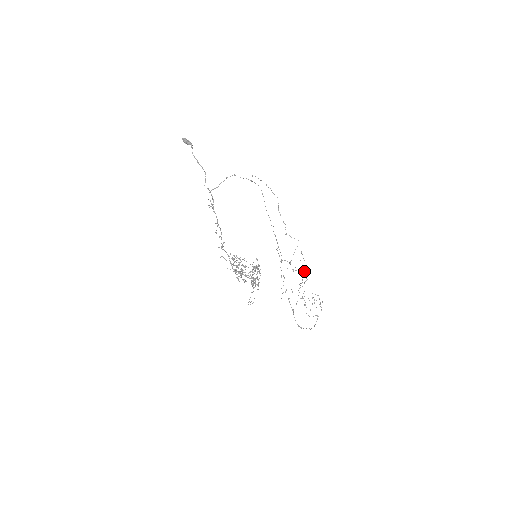
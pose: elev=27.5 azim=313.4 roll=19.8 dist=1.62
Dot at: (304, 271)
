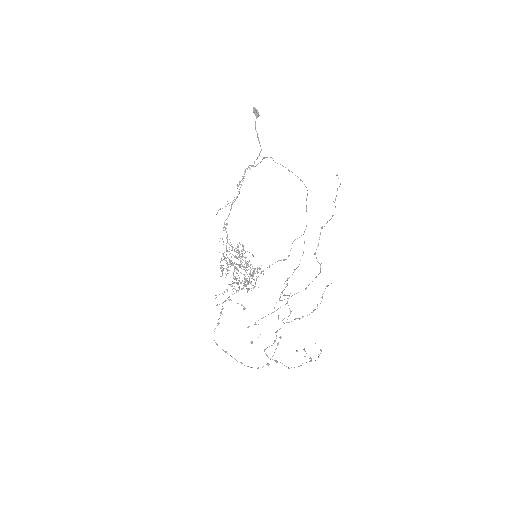
Dot at: (315, 309)
